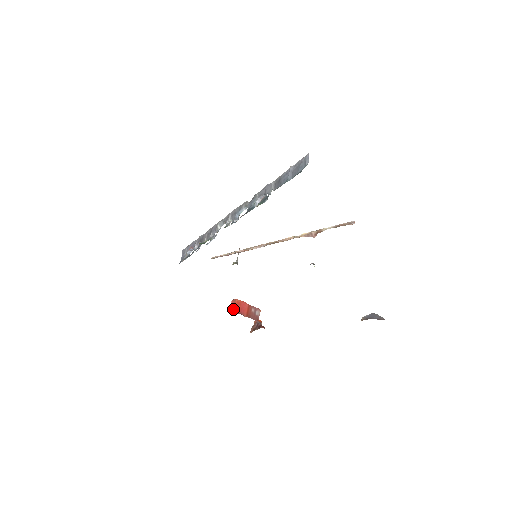
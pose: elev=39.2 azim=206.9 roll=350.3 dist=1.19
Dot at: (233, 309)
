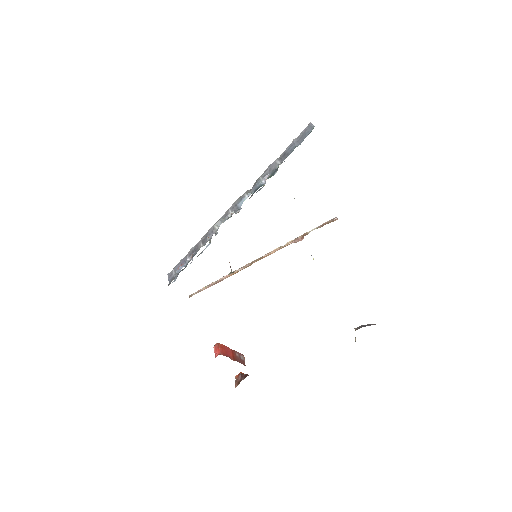
Dot at: (219, 352)
